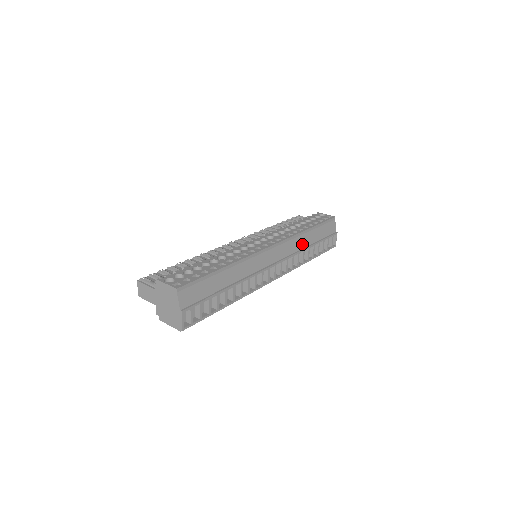
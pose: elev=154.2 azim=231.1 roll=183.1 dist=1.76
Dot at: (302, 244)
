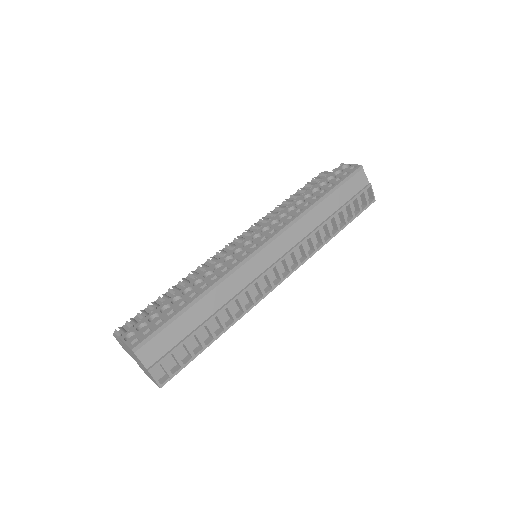
Dot at: (314, 222)
